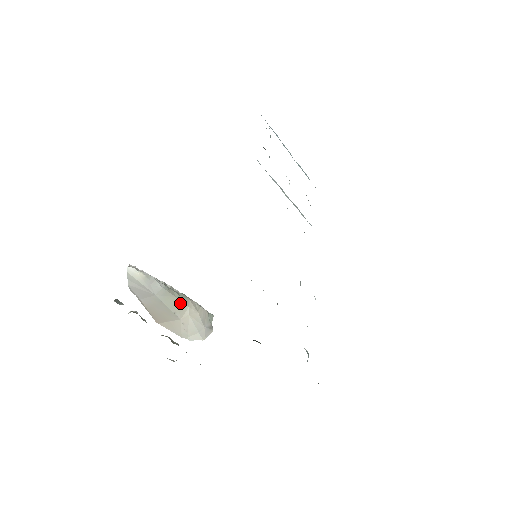
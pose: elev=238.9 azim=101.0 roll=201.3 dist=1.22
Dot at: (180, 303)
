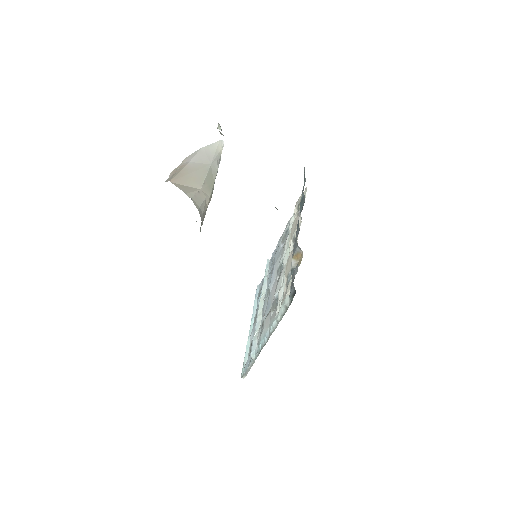
Dot at: (211, 188)
